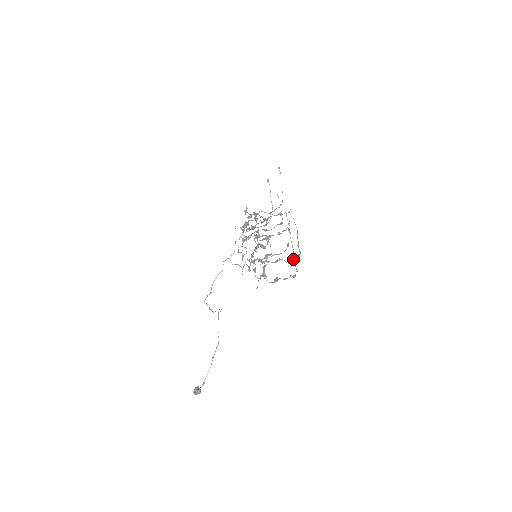
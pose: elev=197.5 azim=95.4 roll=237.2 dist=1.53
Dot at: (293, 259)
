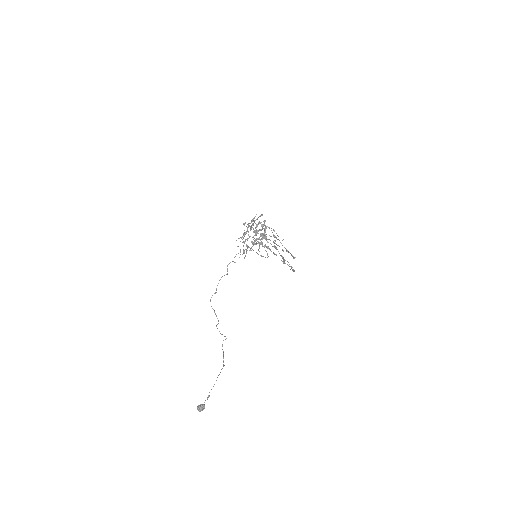
Dot at: occluded
